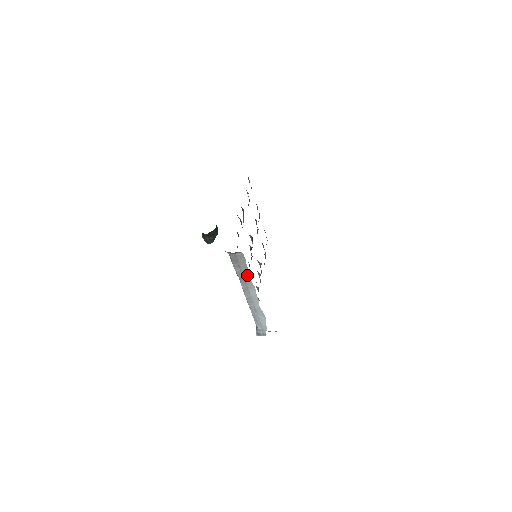
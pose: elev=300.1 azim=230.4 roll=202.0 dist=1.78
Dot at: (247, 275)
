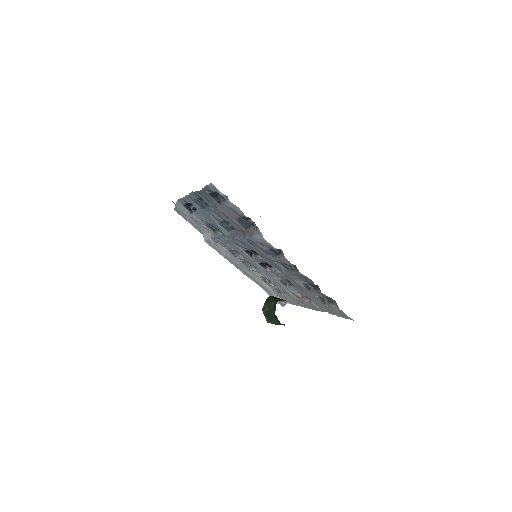
Dot at: occluded
